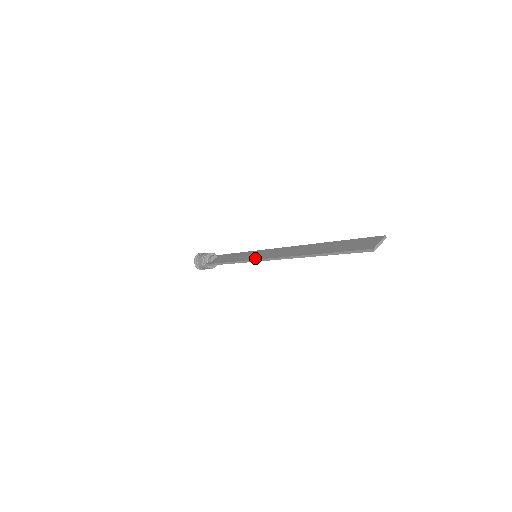
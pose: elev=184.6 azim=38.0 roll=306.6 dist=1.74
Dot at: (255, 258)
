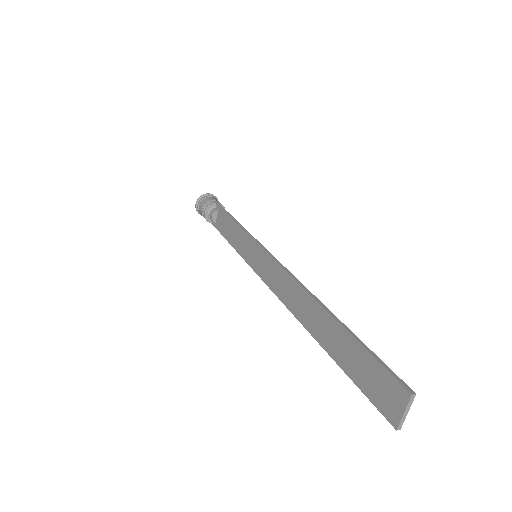
Dot at: (256, 270)
